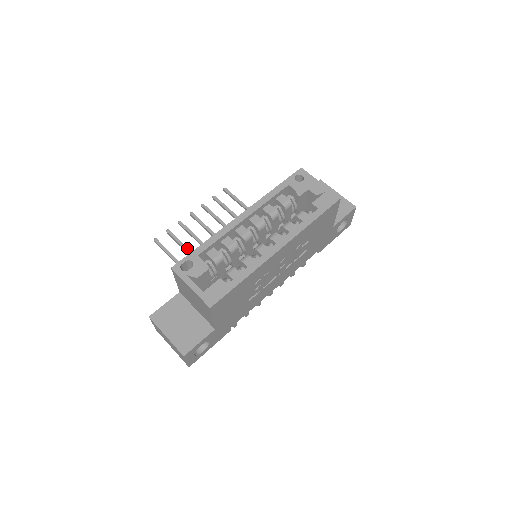
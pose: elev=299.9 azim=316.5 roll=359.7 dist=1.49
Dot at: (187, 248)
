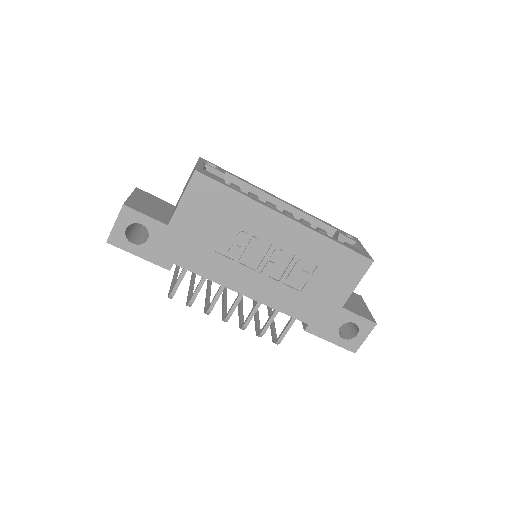
Dot at: occluded
